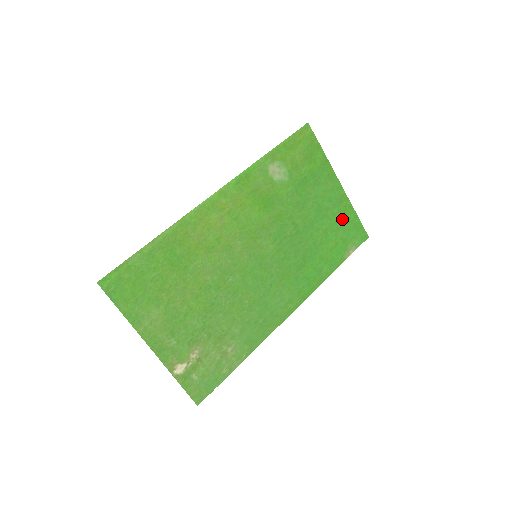
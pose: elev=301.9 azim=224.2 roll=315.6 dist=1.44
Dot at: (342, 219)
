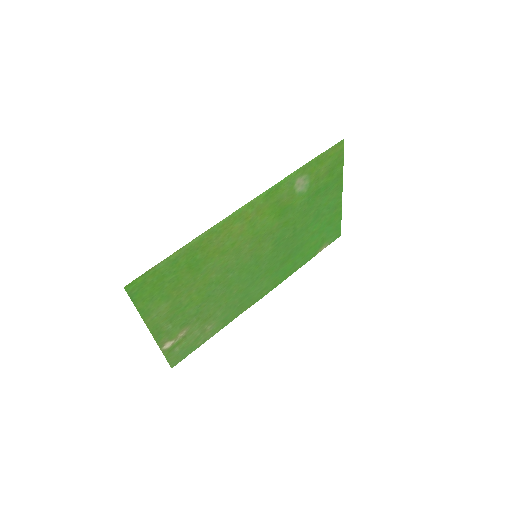
Dot at: (330, 223)
